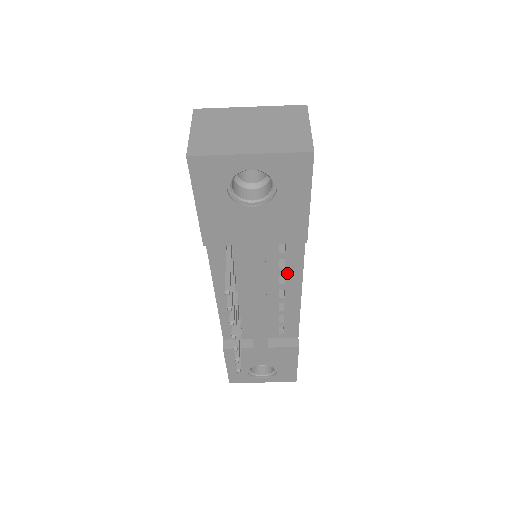
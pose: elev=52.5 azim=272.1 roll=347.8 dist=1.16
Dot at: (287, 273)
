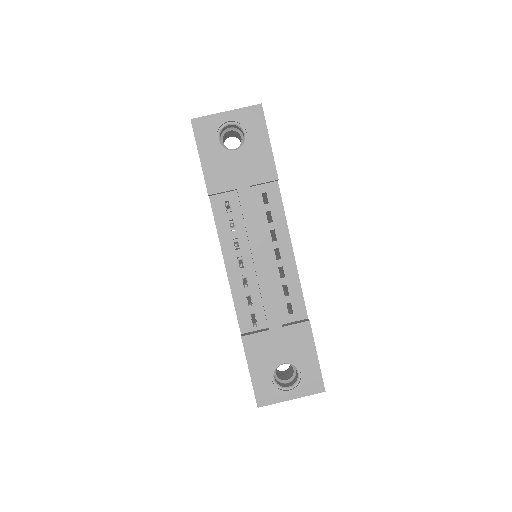
Dot at: (275, 227)
